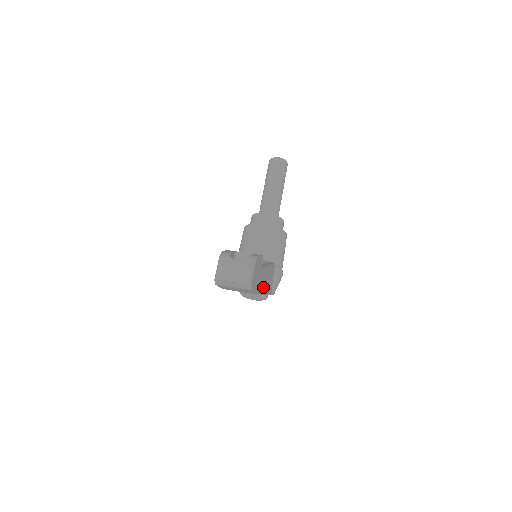
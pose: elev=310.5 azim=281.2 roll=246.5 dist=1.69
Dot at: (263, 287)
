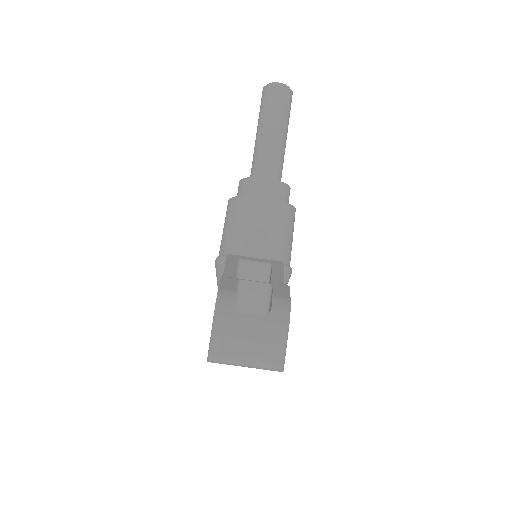
Dot at: occluded
